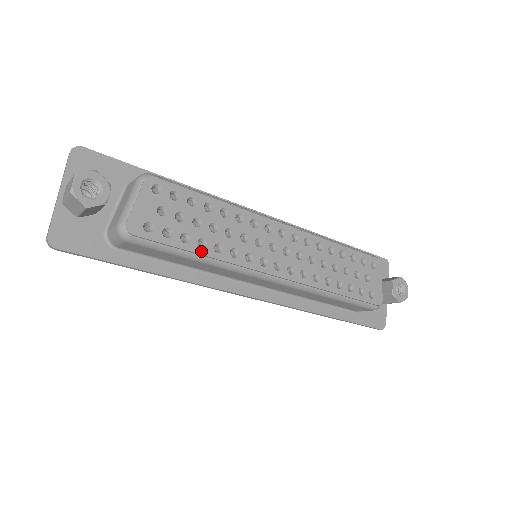
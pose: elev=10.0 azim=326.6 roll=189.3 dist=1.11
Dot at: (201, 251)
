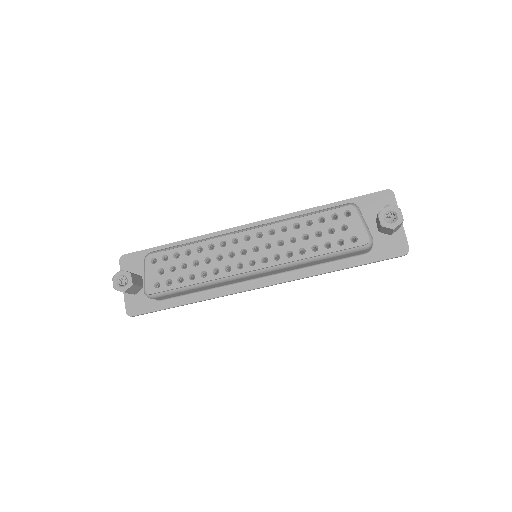
Dot at: (193, 282)
